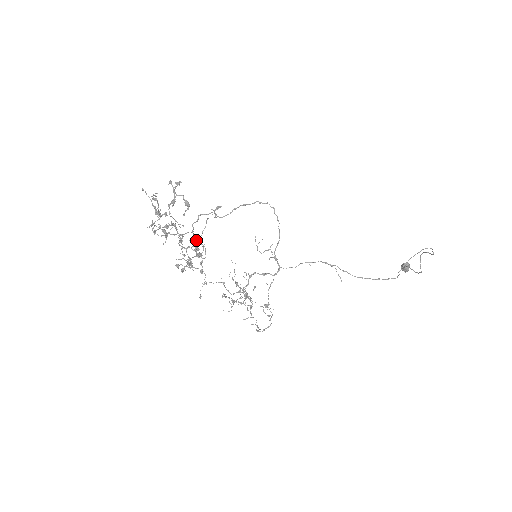
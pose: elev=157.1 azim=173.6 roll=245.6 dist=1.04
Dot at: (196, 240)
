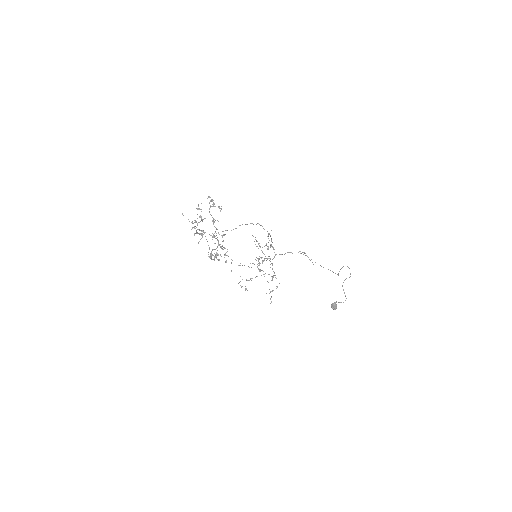
Dot at: (218, 244)
